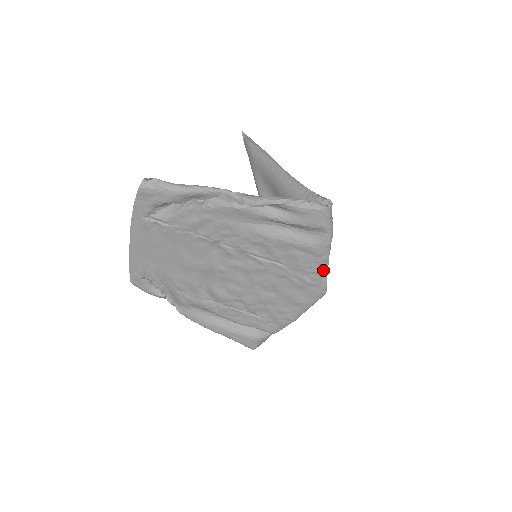
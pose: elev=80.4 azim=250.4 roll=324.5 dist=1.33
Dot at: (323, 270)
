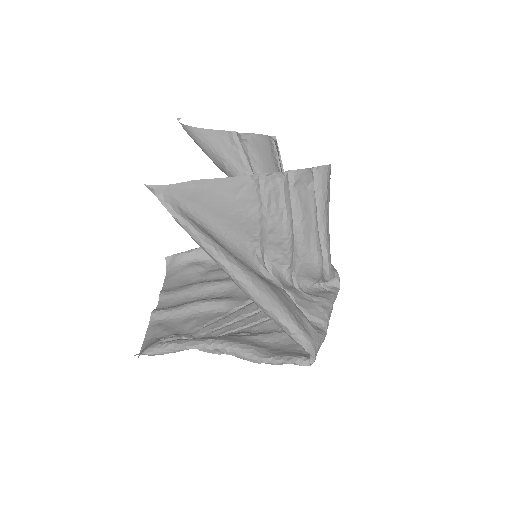
Dot at: occluded
